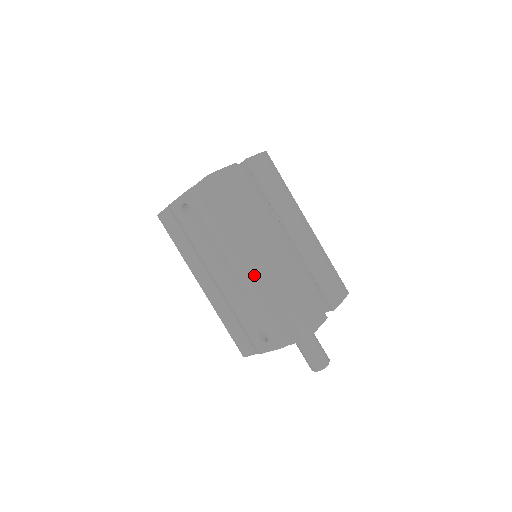
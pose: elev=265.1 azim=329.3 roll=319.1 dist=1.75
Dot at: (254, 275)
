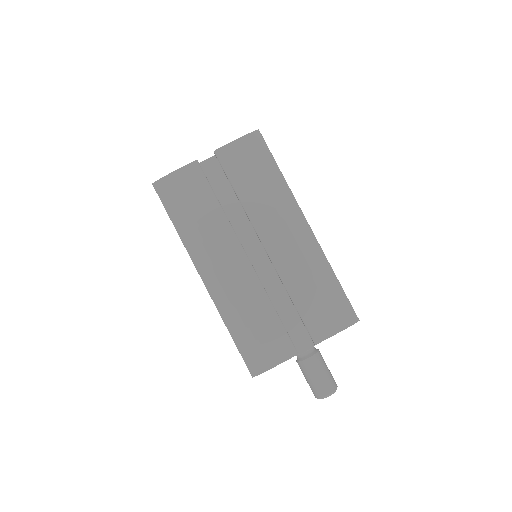
Dot at: occluded
